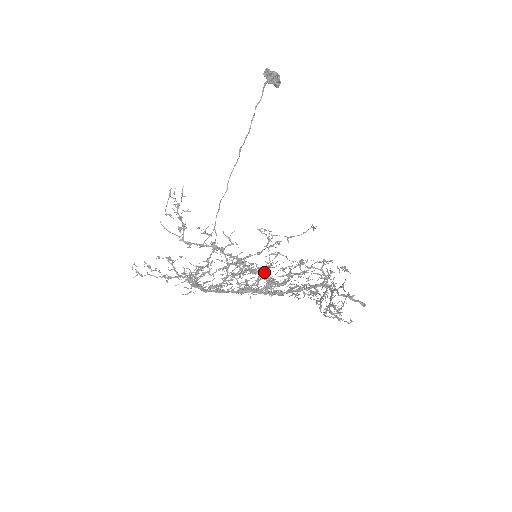
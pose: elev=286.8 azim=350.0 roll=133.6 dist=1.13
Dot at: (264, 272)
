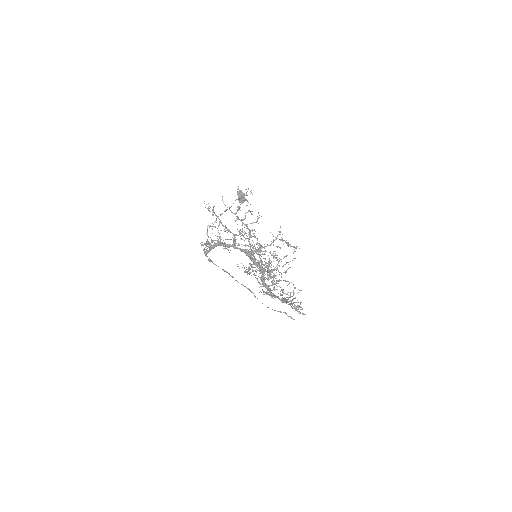
Dot at: occluded
